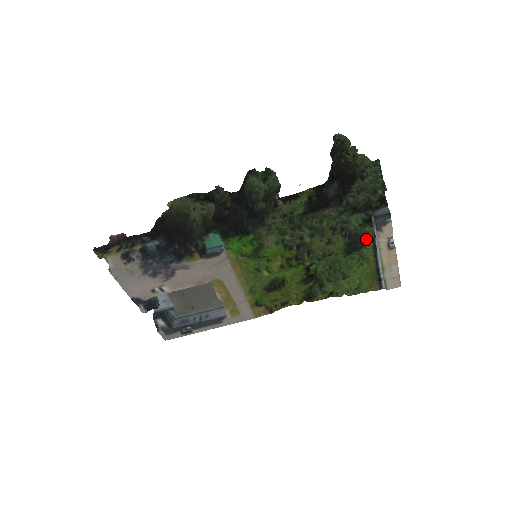
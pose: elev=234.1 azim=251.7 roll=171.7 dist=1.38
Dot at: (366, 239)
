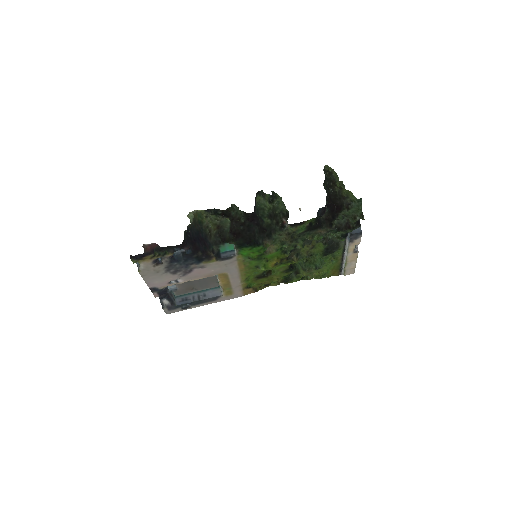
Dot at: (340, 246)
